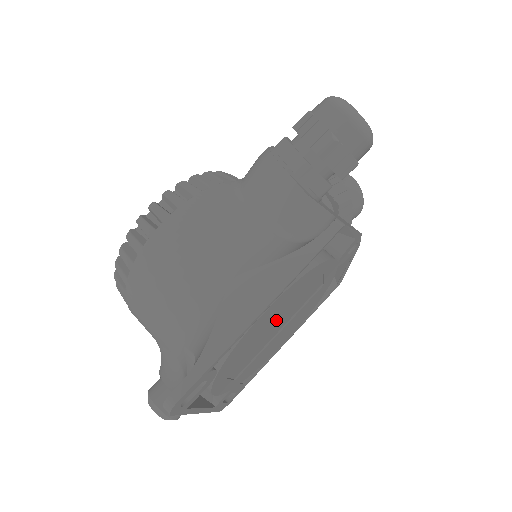
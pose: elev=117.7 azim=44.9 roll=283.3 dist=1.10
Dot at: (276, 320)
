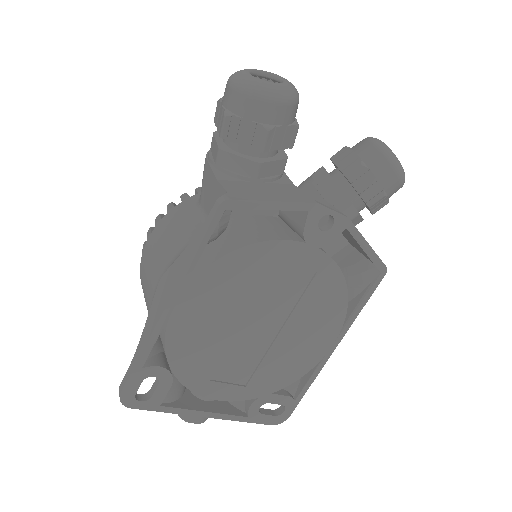
Dot at: (234, 317)
